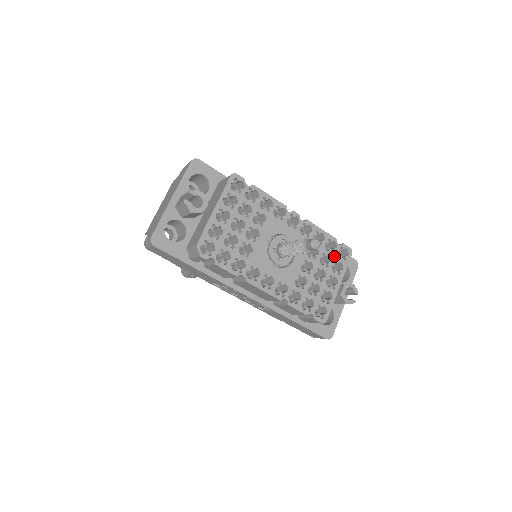
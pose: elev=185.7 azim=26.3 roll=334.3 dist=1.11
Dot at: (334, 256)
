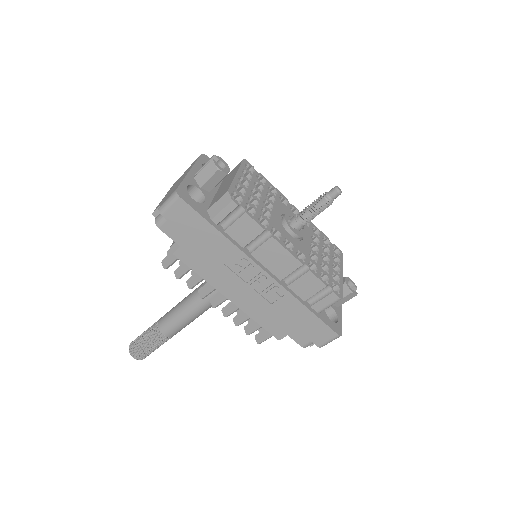
Dot at: (331, 250)
